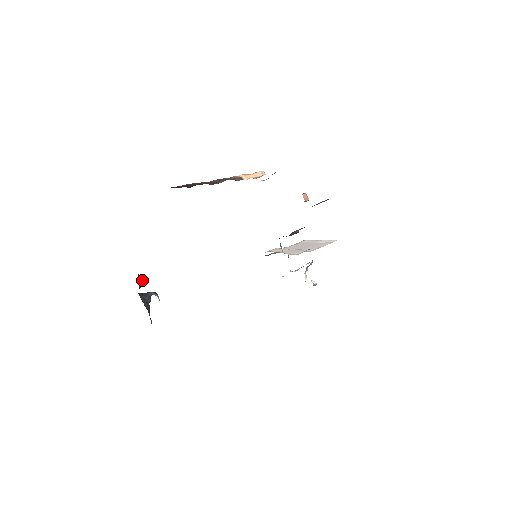
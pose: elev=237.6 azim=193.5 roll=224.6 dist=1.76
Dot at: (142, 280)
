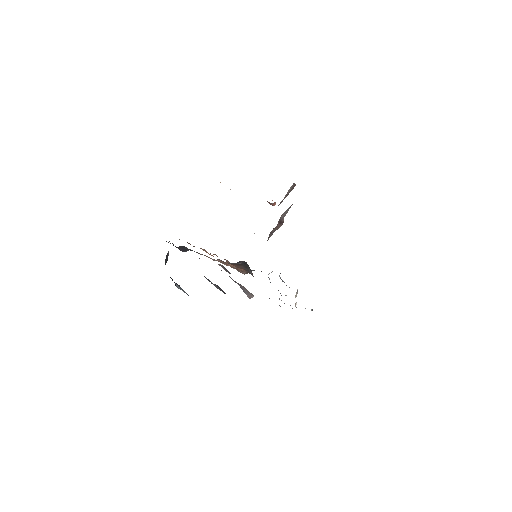
Dot at: occluded
